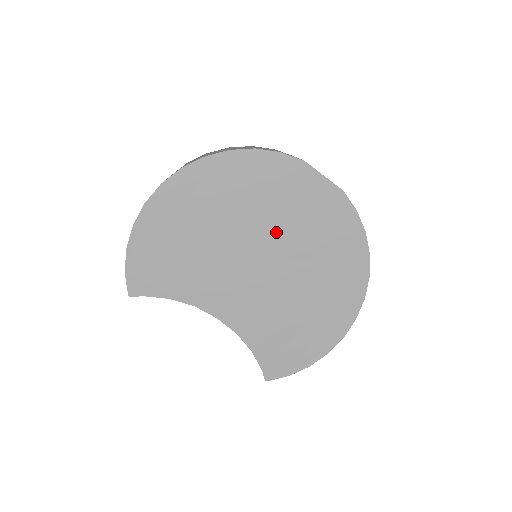
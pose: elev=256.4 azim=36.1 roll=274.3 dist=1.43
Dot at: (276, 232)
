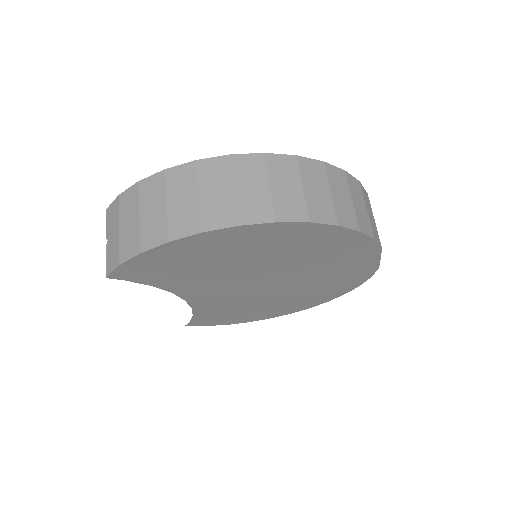
Dot at: (300, 274)
